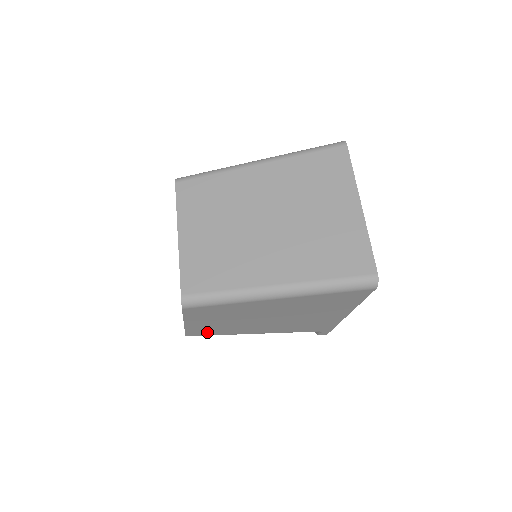
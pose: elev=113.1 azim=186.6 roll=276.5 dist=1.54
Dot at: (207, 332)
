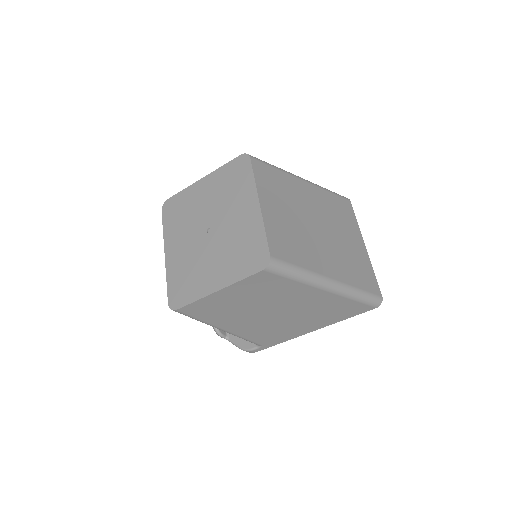
Dot at: (202, 312)
